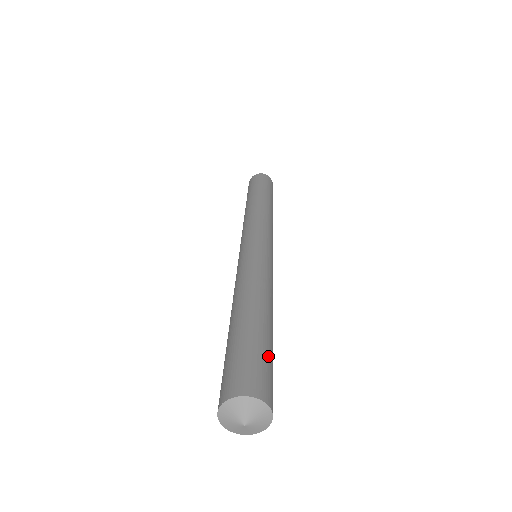
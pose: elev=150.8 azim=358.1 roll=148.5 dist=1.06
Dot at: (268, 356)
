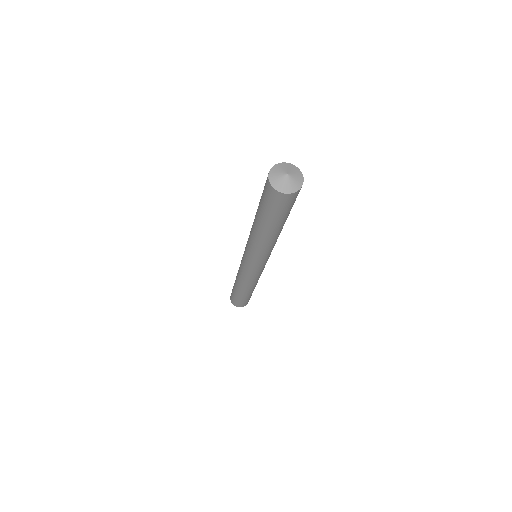
Dot at: occluded
